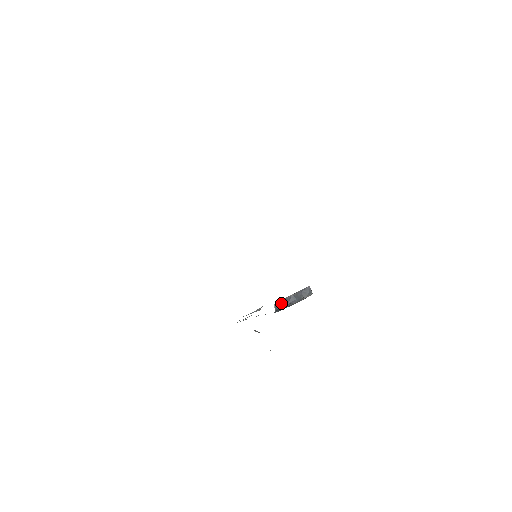
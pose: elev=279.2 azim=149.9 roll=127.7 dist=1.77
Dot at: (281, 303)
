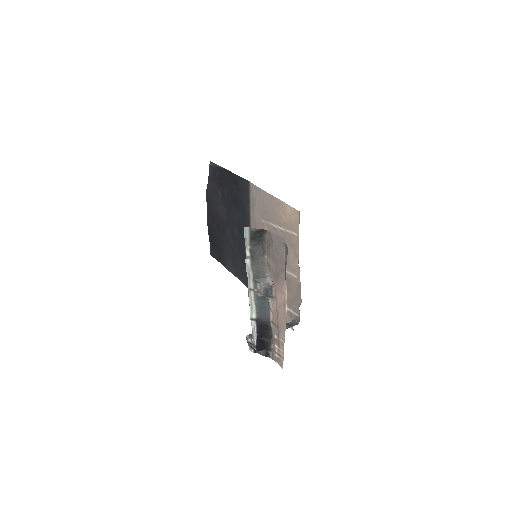
Dot at: occluded
